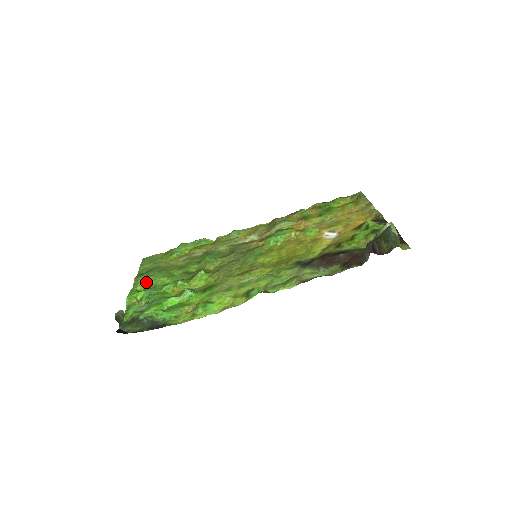
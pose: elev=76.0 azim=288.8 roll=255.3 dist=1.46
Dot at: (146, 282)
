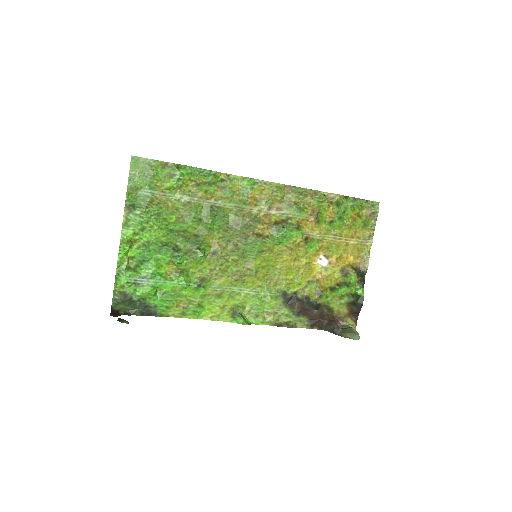
Dot at: (139, 231)
